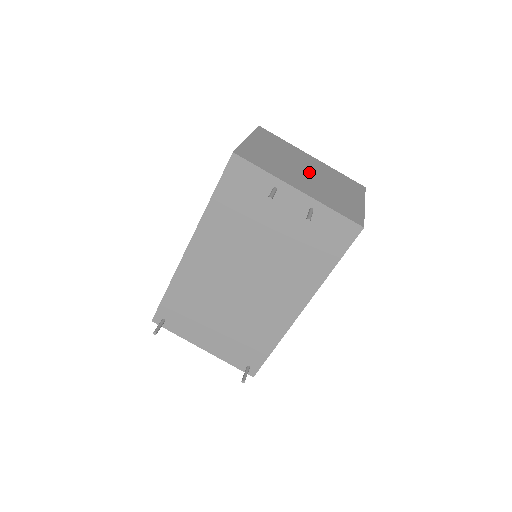
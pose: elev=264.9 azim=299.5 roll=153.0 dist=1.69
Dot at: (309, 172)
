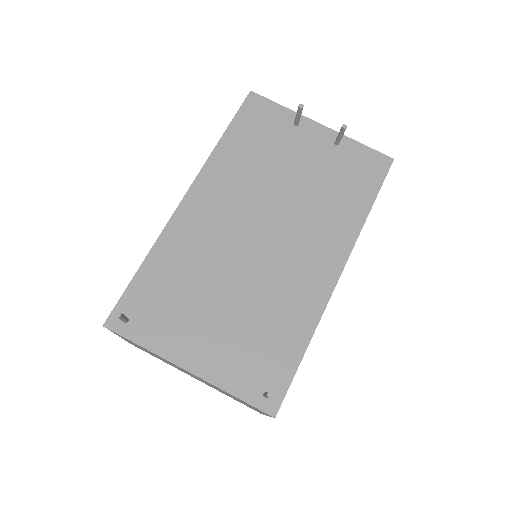
Dot at: occluded
